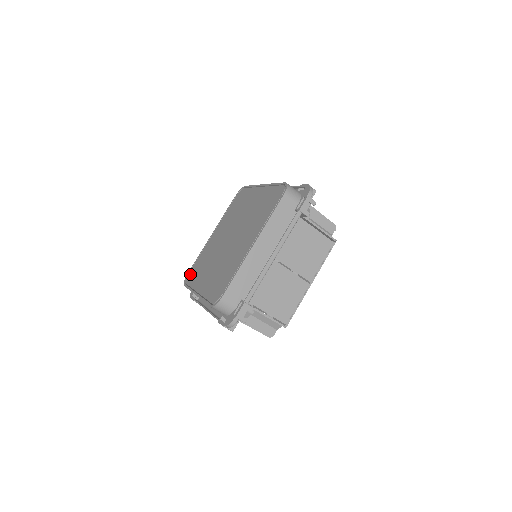
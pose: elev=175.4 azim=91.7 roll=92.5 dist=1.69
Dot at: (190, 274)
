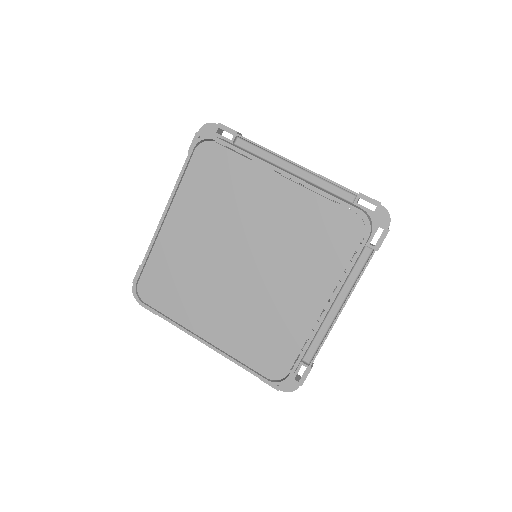
Dot at: (148, 288)
